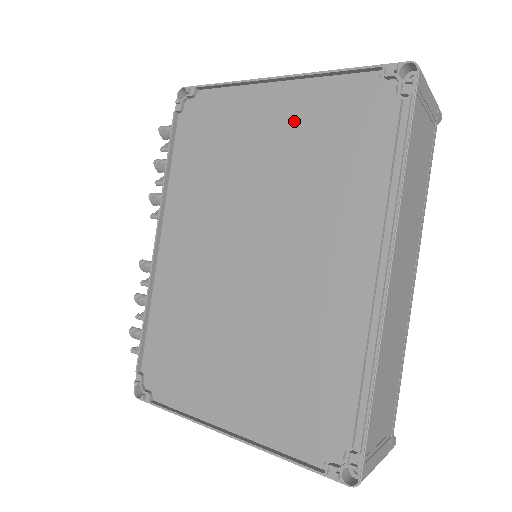
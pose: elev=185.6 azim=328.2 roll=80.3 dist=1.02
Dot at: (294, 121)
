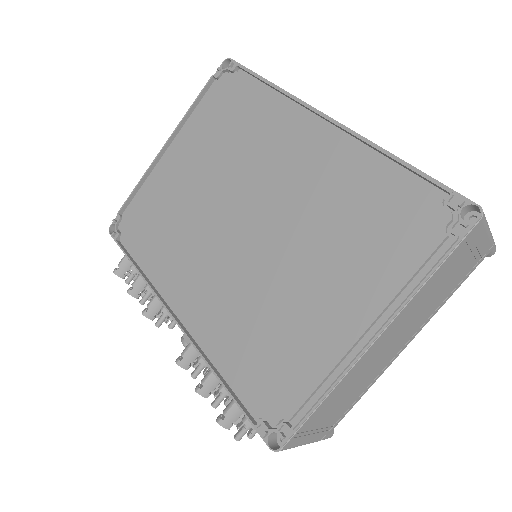
Dot at: (194, 146)
